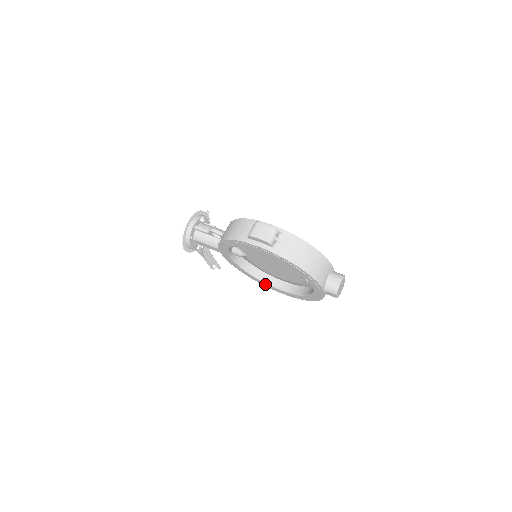
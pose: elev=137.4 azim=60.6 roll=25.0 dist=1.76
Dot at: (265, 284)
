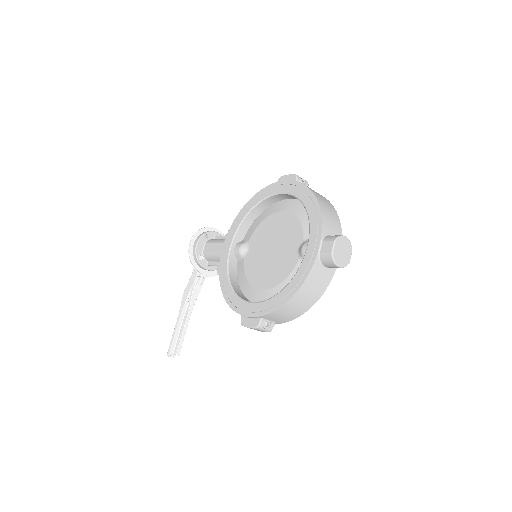
Dot at: (238, 302)
